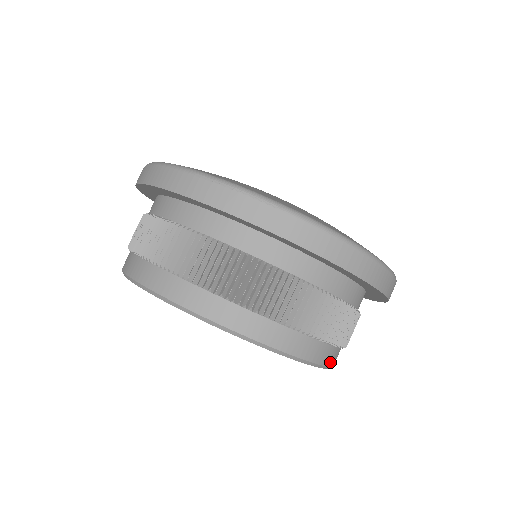
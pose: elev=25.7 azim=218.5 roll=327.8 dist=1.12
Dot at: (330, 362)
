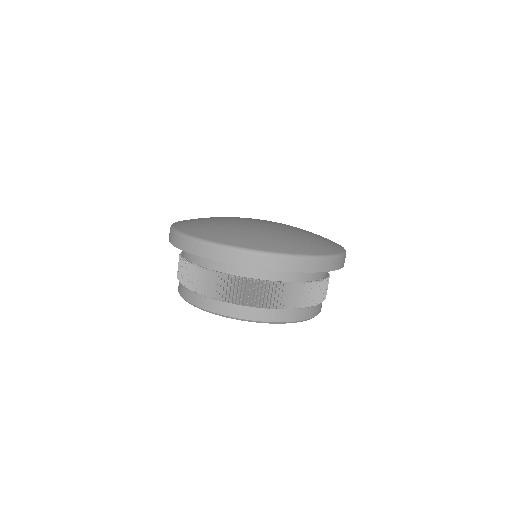
Dot at: (301, 318)
